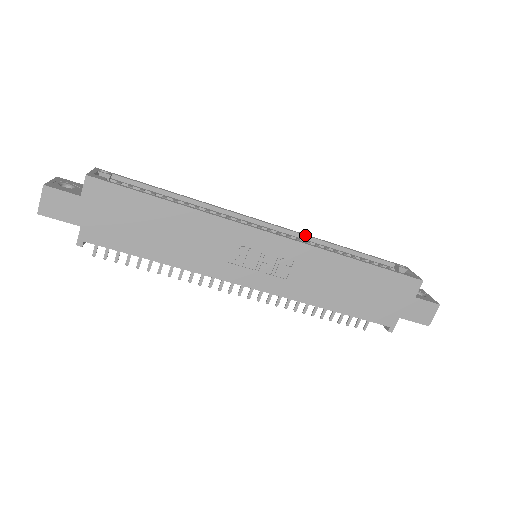
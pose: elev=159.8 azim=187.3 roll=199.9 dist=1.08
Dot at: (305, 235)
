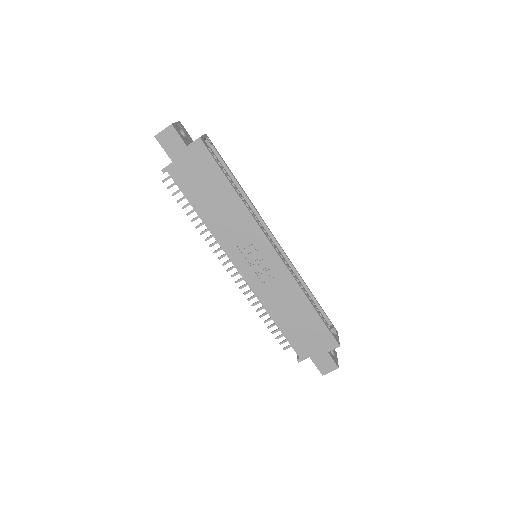
Dot at: occluded
